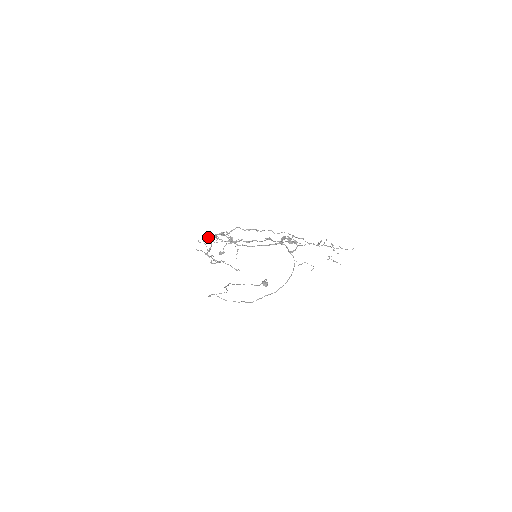
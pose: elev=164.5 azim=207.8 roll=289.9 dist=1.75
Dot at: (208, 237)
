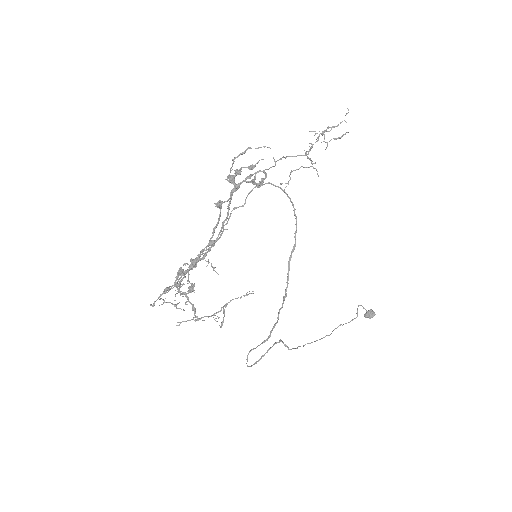
Dot at: occluded
